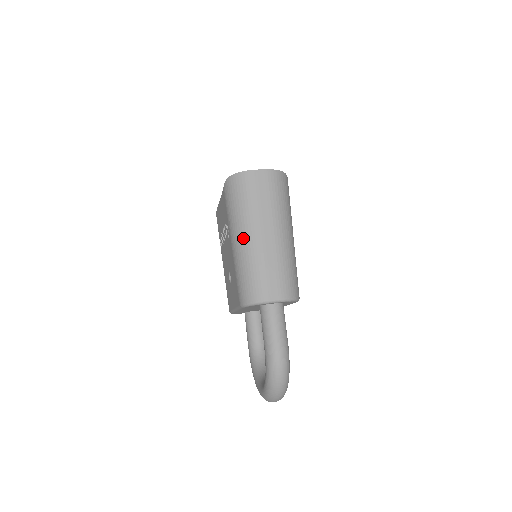
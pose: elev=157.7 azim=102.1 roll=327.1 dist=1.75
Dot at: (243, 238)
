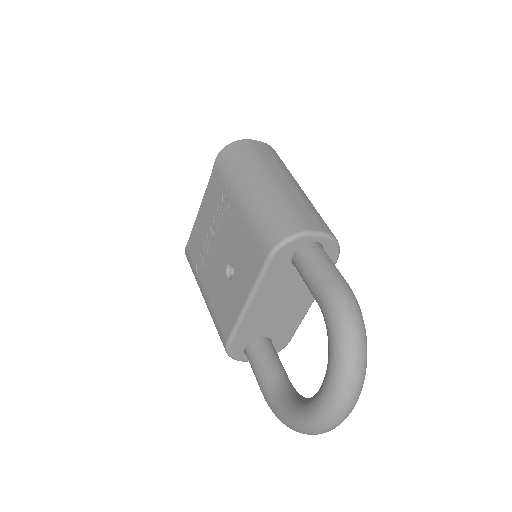
Dot at: (255, 185)
